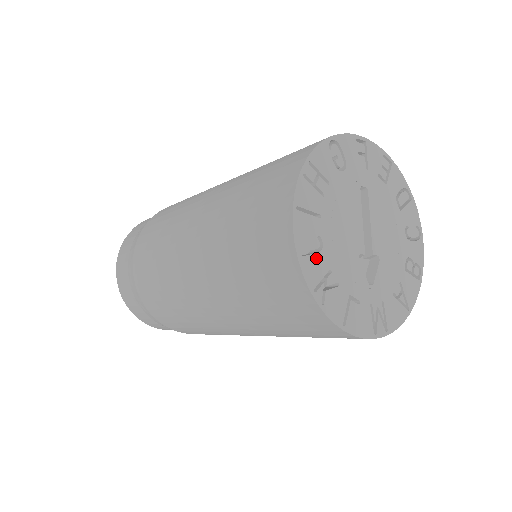
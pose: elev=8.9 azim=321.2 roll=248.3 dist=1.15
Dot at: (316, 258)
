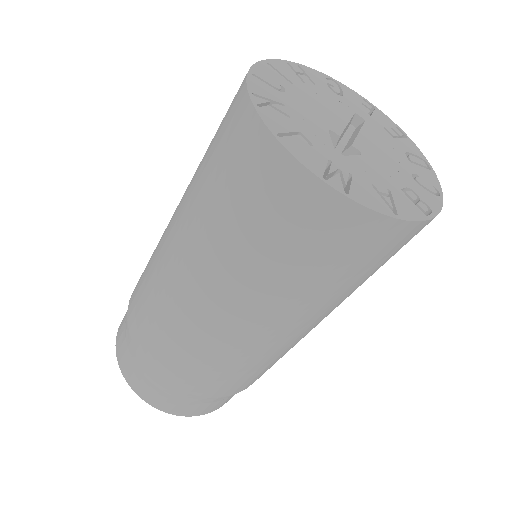
Dot at: (270, 89)
